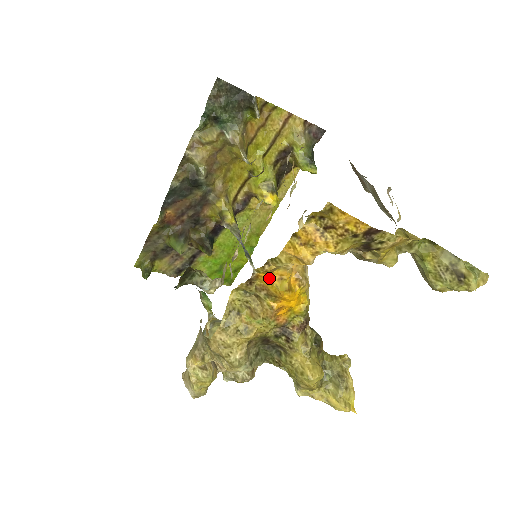
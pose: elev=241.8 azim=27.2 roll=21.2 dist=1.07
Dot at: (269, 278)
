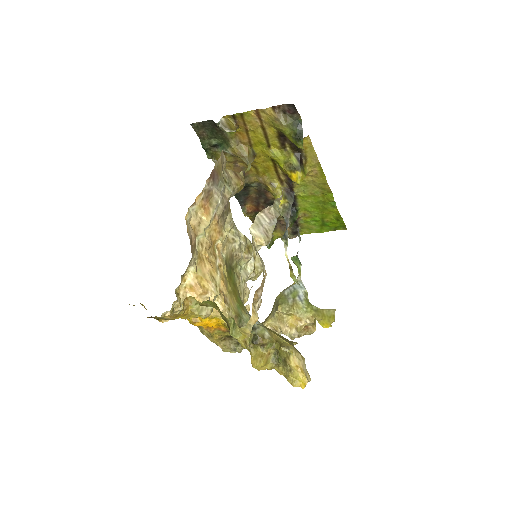
Dot at: occluded
